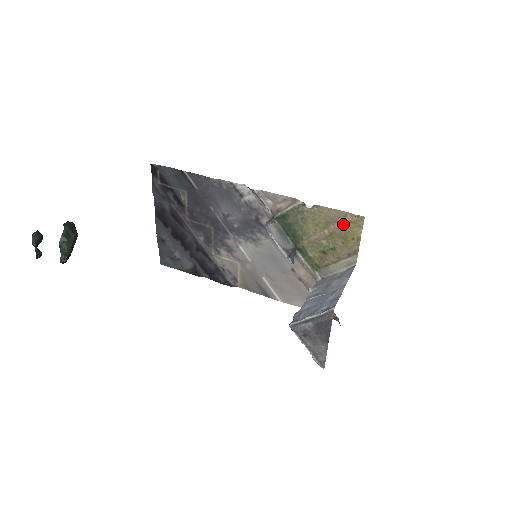
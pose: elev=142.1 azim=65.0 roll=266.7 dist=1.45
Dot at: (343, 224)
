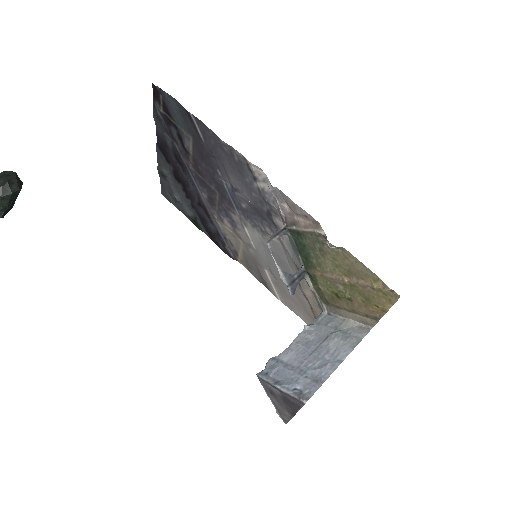
Dot at: (369, 286)
